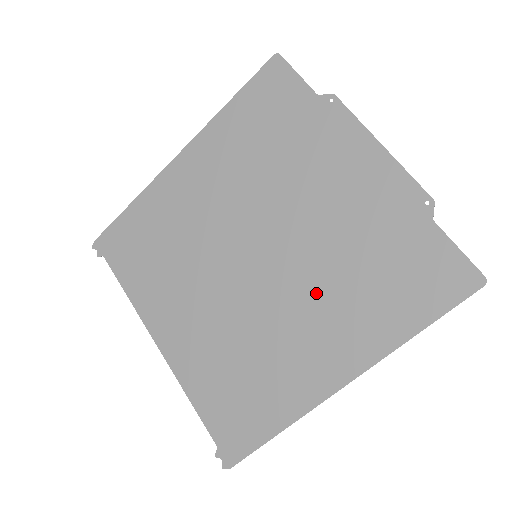
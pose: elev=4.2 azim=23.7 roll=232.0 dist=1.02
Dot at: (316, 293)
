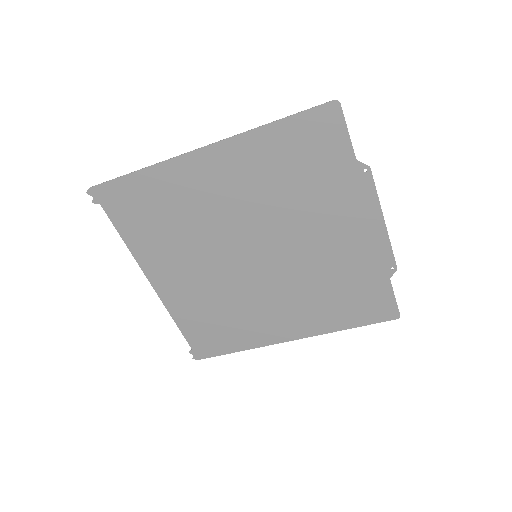
Dot at: (293, 292)
